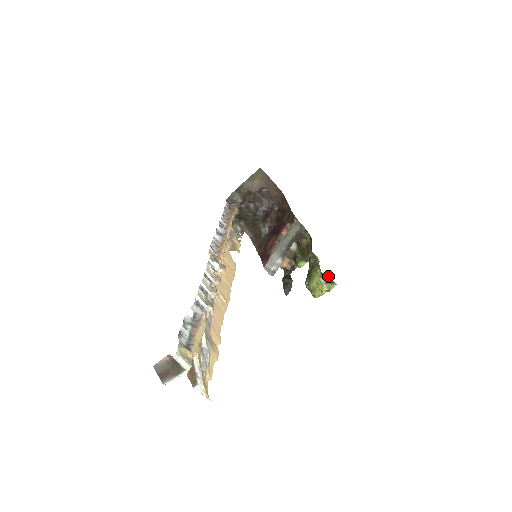
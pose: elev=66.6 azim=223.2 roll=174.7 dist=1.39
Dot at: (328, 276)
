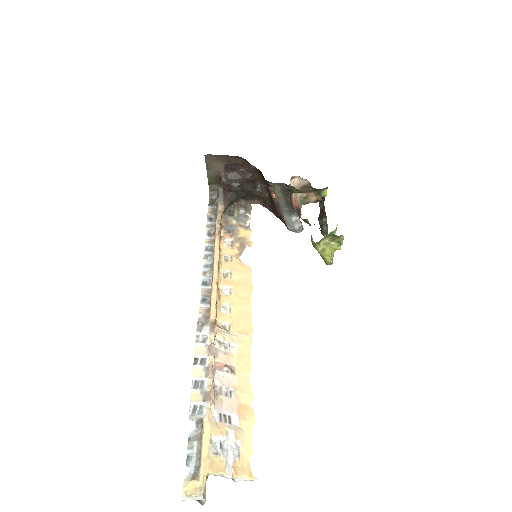
Dot at: (328, 234)
